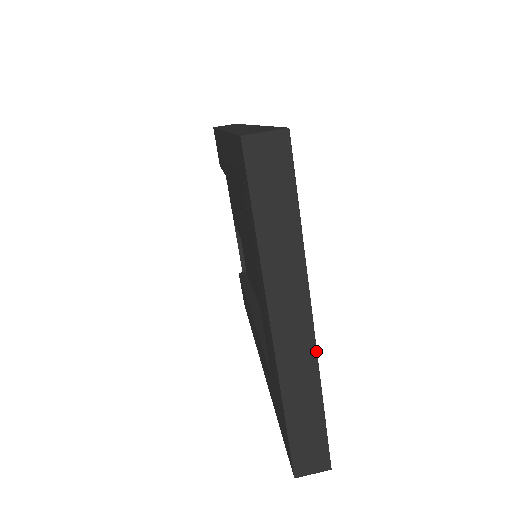
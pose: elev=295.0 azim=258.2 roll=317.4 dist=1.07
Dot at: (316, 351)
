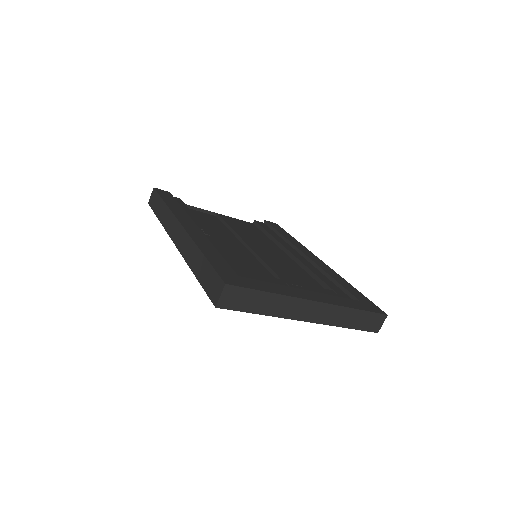
Dot at: (331, 305)
